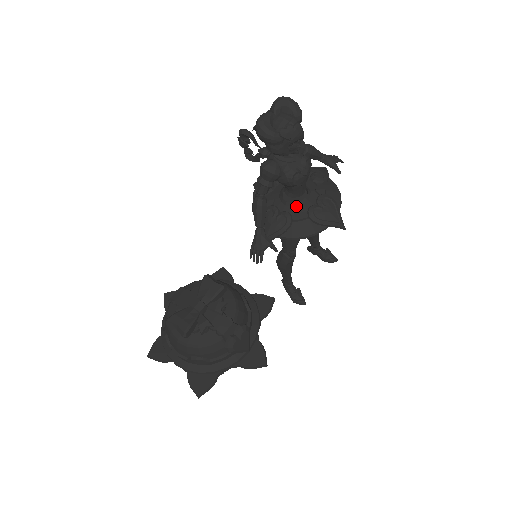
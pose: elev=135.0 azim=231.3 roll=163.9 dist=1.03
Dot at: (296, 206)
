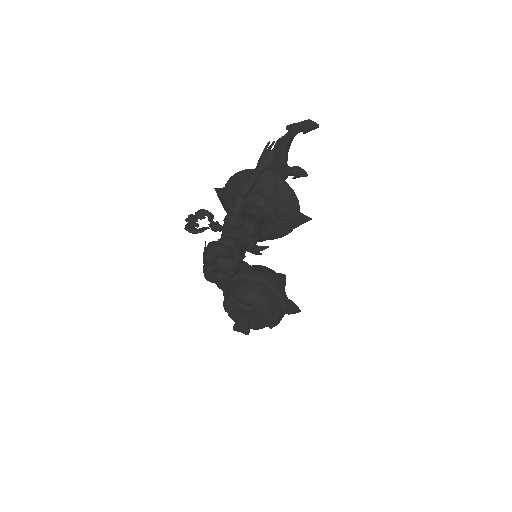
Dot at: (263, 223)
